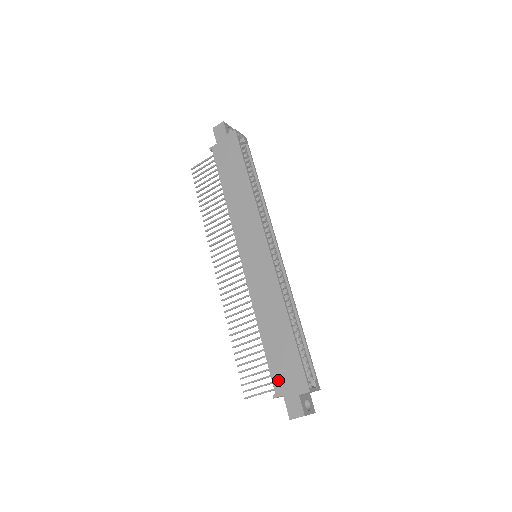
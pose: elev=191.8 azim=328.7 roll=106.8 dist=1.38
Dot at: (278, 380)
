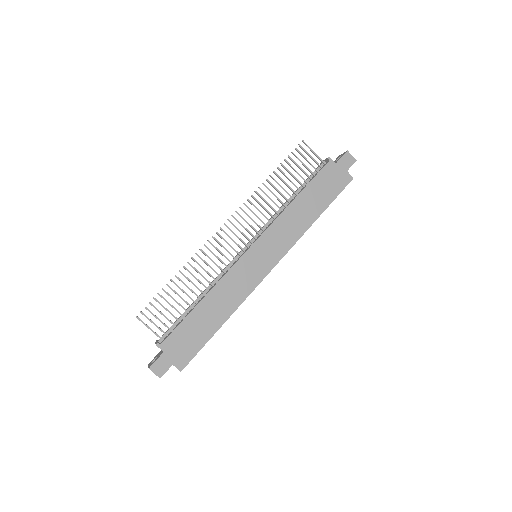
Dot at: (173, 341)
